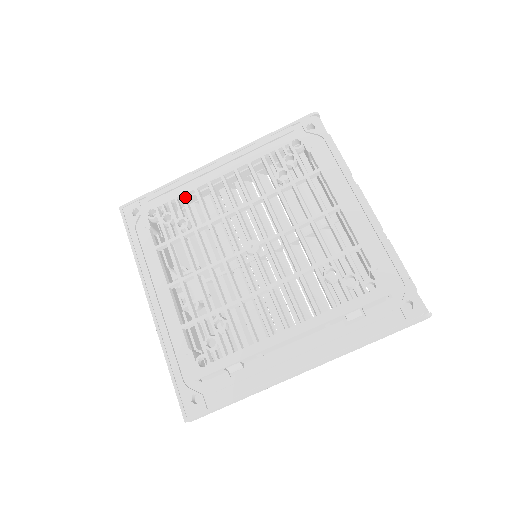
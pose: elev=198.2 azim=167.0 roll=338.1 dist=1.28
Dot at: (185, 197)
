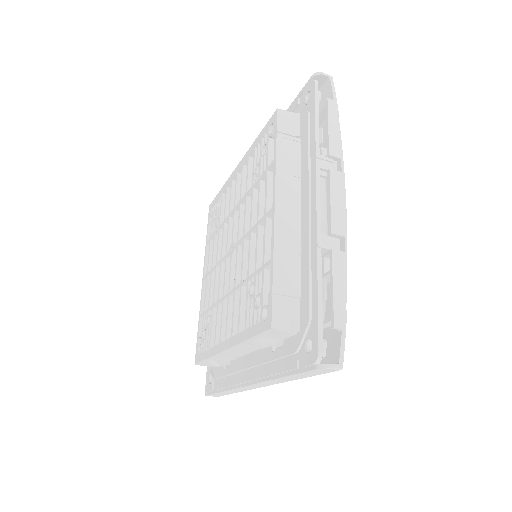
Dot at: (224, 195)
